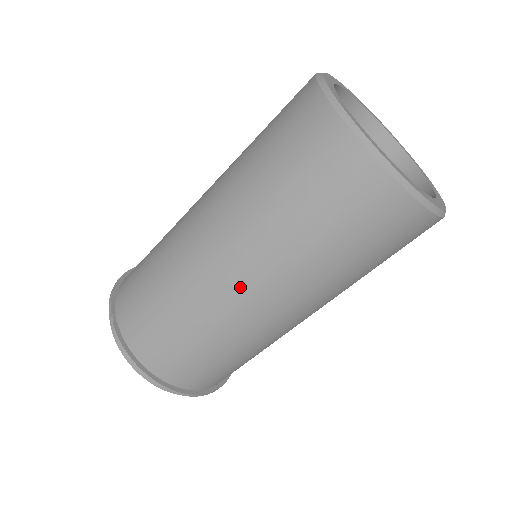
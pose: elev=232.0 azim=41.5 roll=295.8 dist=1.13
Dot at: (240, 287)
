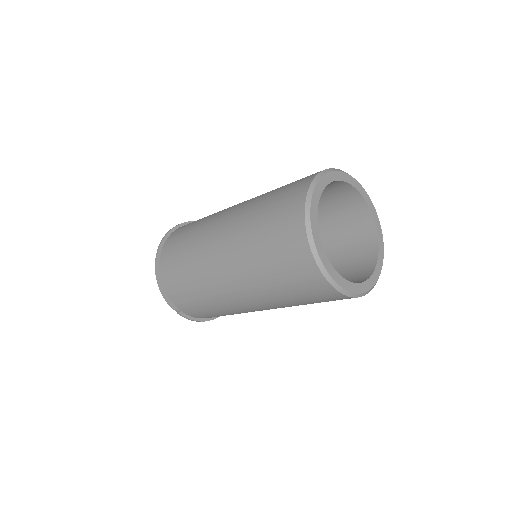
Dot at: occluded
